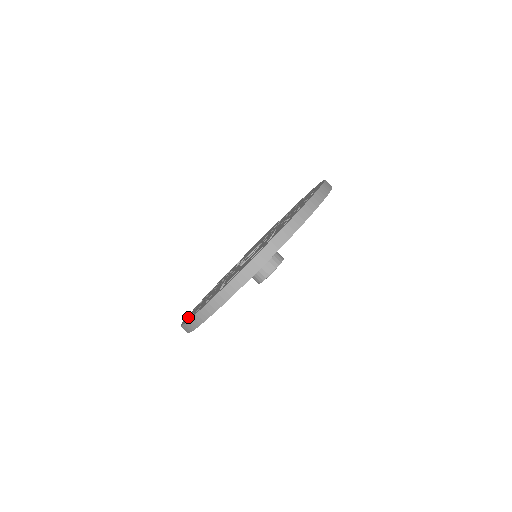
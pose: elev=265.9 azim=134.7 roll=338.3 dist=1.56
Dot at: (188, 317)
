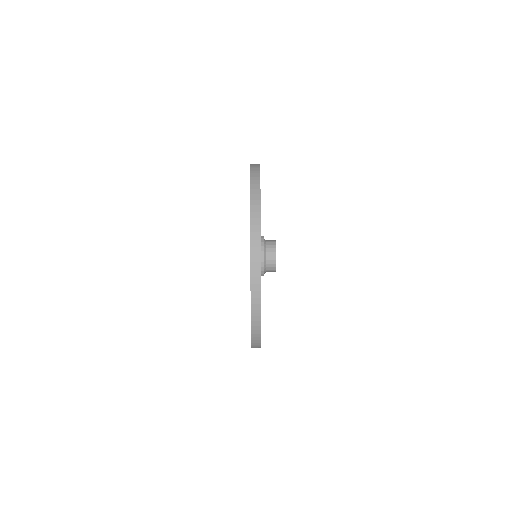
Dot at: occluded
